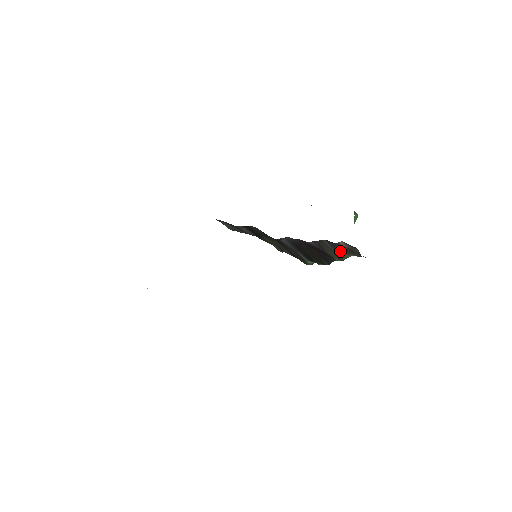
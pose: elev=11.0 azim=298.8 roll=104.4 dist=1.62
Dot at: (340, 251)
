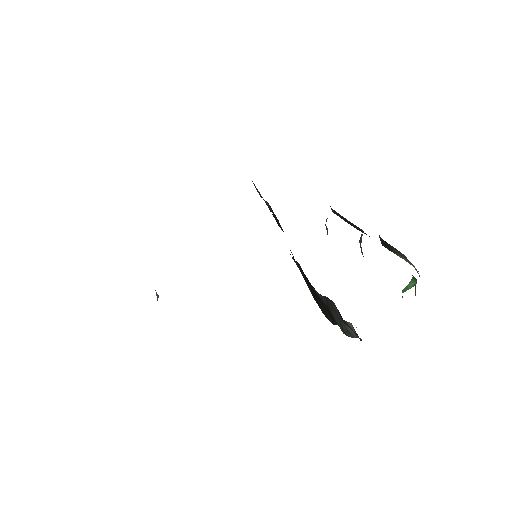
Dot at: occluded
